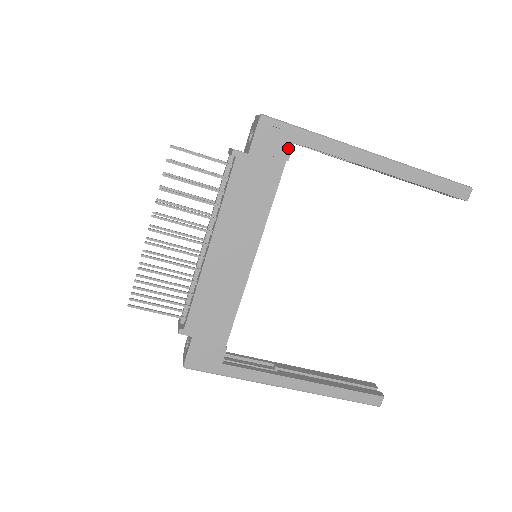
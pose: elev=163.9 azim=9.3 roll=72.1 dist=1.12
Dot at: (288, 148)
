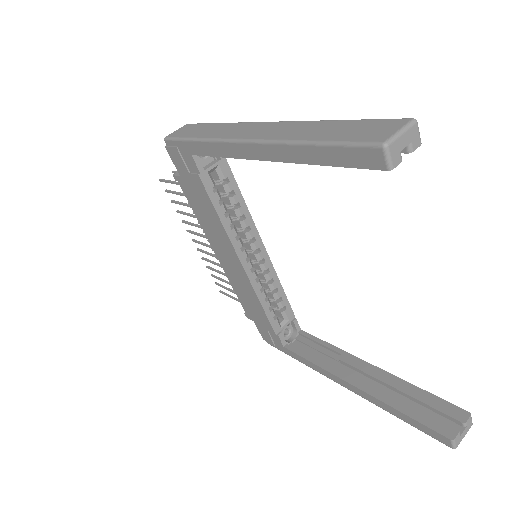
Dot at: (192, 162)
